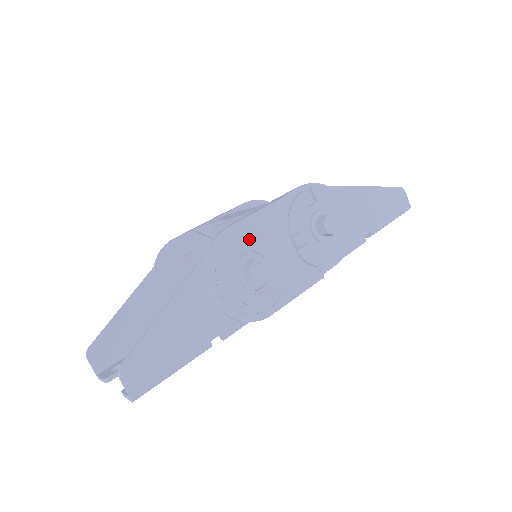
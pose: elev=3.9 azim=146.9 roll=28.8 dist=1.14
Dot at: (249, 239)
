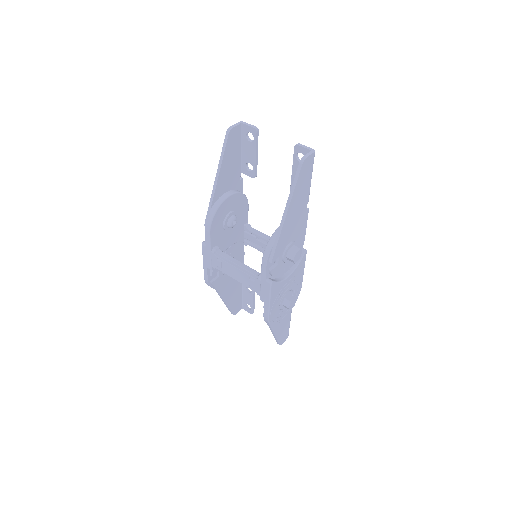
Dot at: (276, 306)
